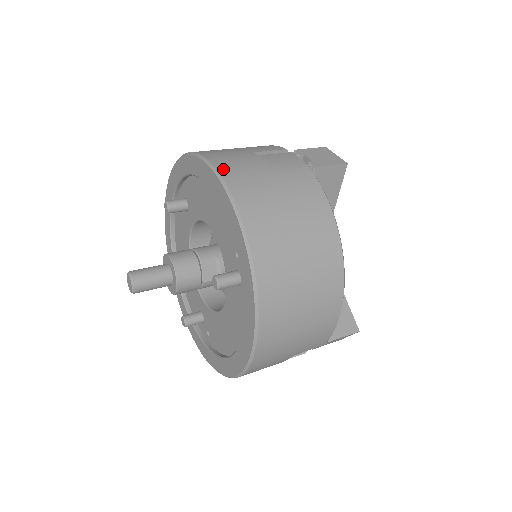
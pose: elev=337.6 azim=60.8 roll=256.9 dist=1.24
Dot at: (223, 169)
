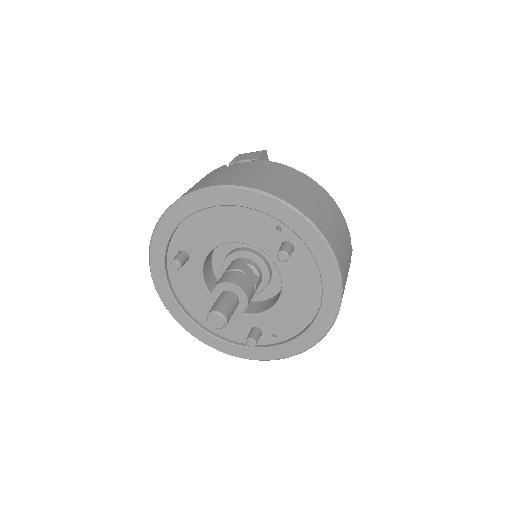
Dot at: (222, 183)
